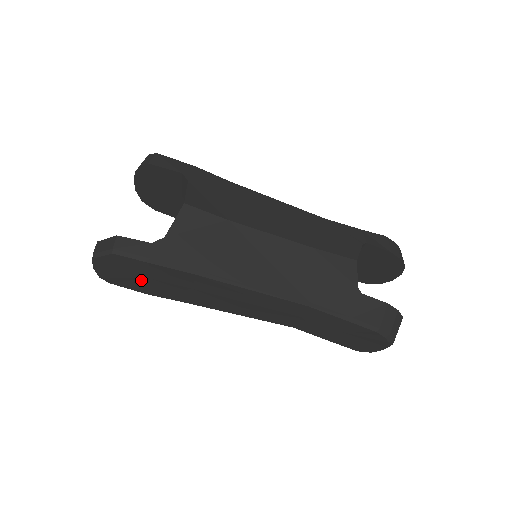
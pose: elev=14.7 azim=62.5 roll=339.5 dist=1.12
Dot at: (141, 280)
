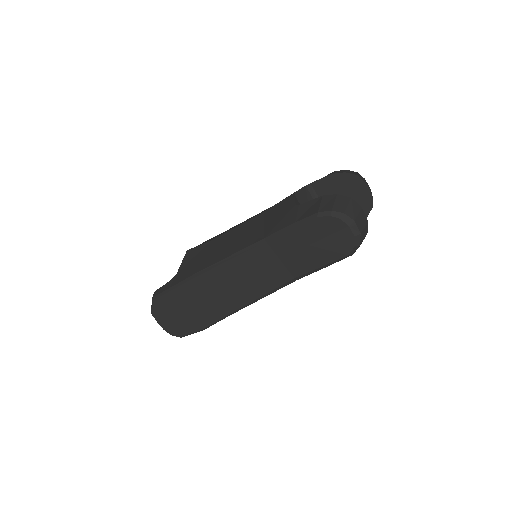
Dot at: (185, 315)
